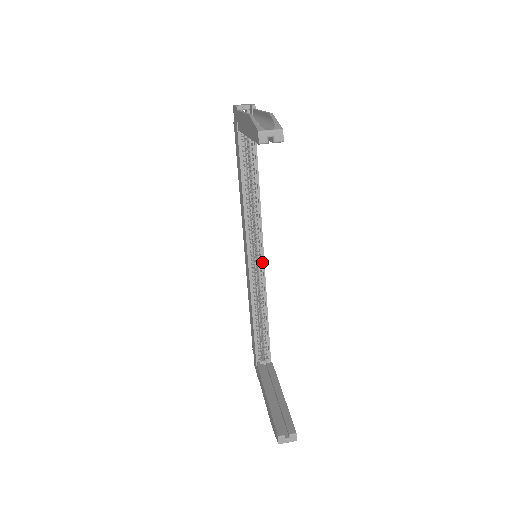
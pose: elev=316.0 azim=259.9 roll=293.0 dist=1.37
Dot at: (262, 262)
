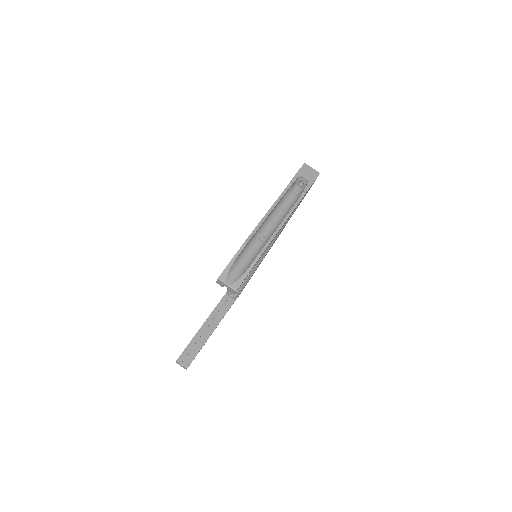
Dot at: (260, 260)
